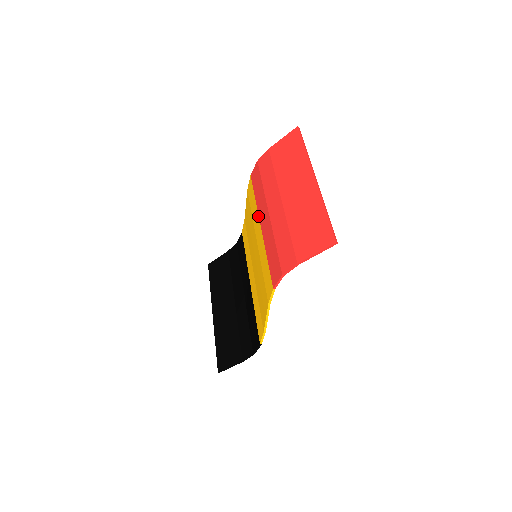
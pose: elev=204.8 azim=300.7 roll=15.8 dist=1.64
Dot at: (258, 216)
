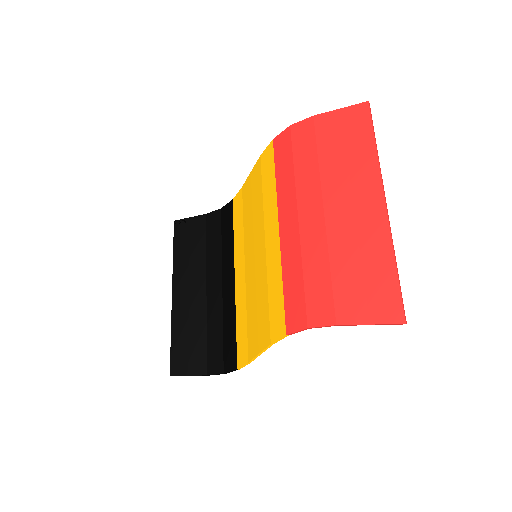
Dot at: (277, 211)
